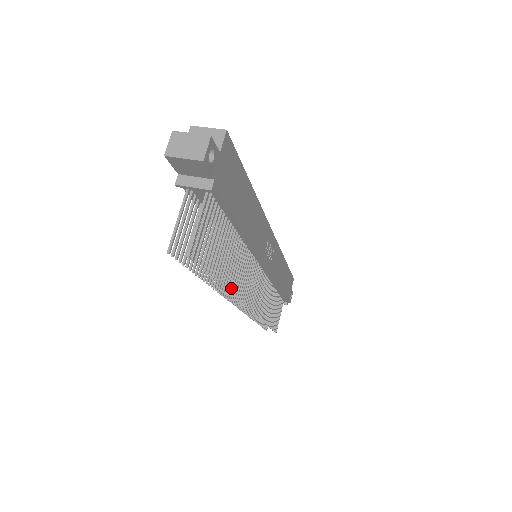
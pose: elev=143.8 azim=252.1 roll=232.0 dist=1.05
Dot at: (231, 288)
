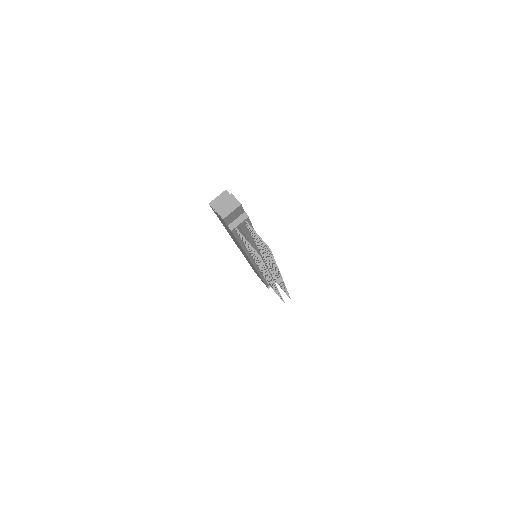
Dot at: (276, 268)
